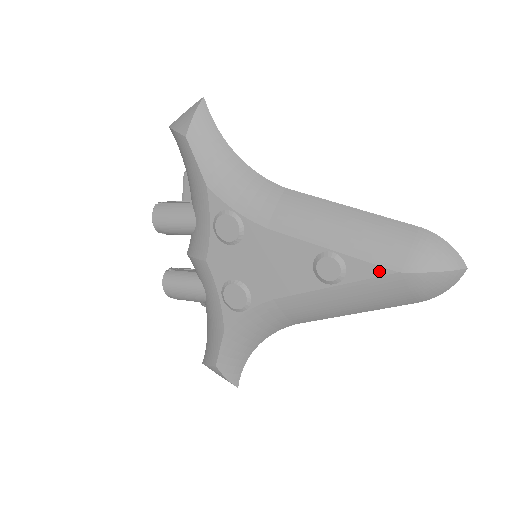
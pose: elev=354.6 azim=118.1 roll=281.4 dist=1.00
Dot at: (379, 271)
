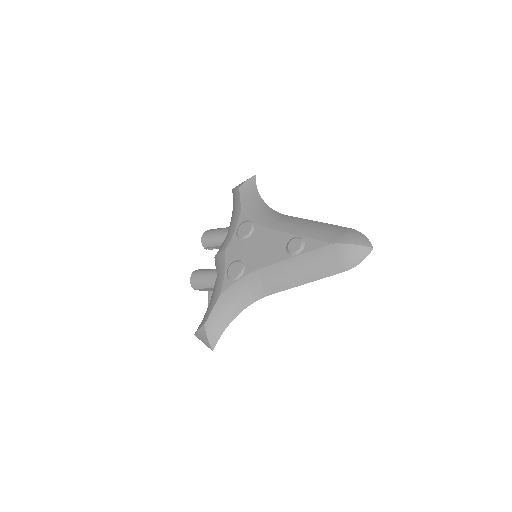
Dot at: (322, 244)
